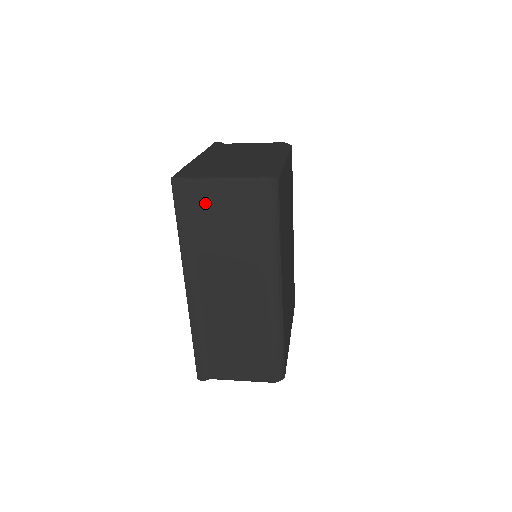
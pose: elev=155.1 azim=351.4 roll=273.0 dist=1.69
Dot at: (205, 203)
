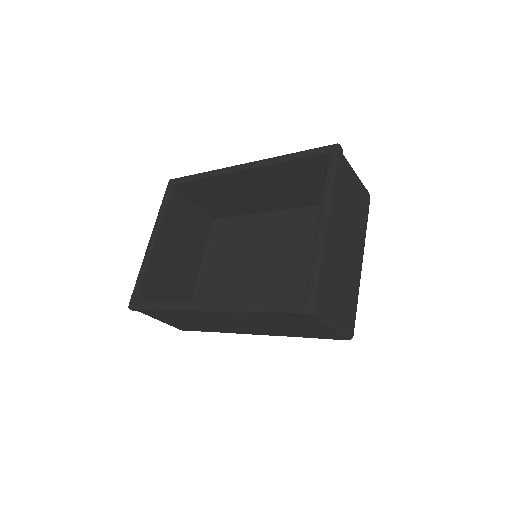
Dot at: (302, 321)
